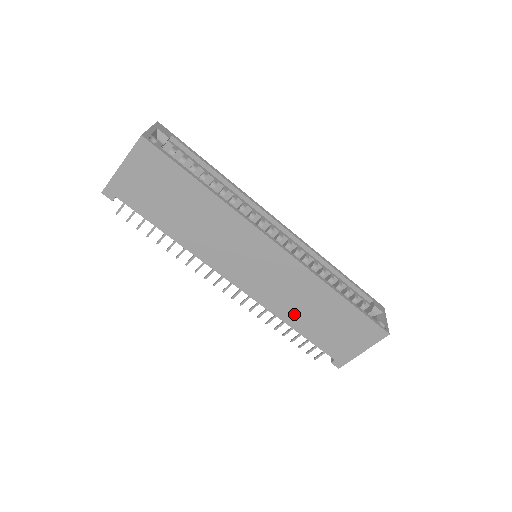
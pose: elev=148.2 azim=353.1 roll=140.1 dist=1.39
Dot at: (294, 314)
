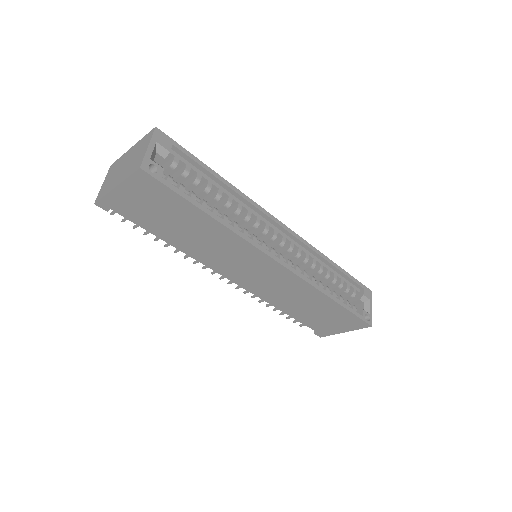
Dot at: (287, 305)
